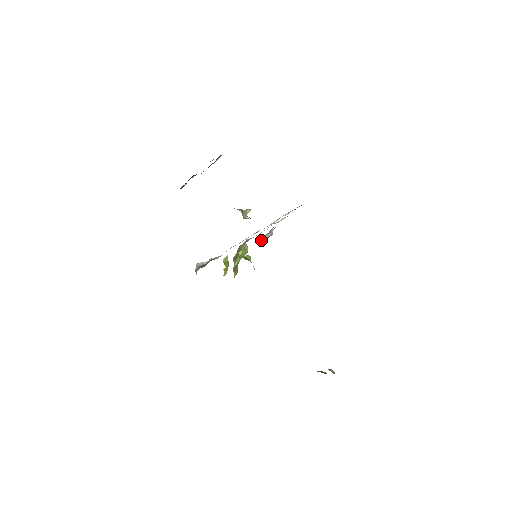
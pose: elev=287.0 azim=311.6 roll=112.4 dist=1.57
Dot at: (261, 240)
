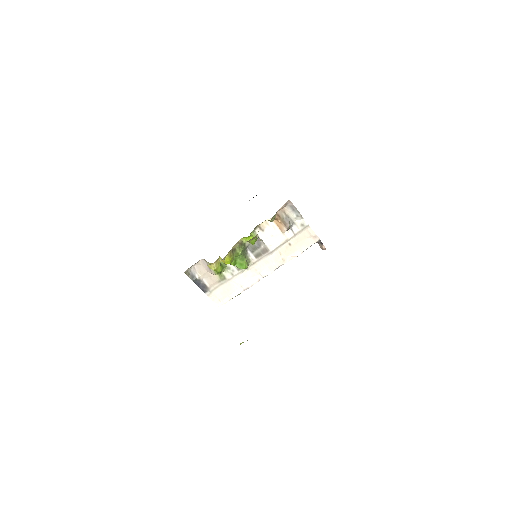
Dot at: (282, 210)
